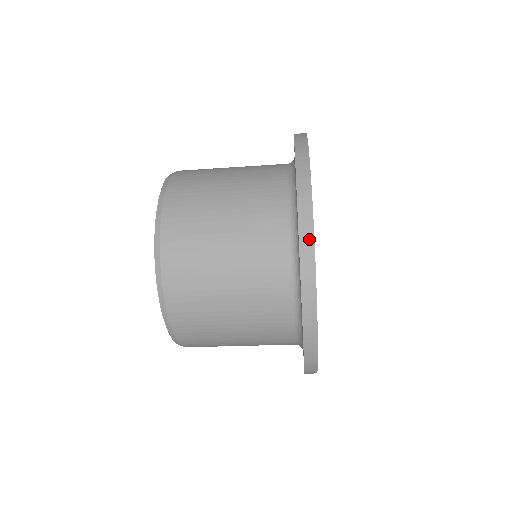
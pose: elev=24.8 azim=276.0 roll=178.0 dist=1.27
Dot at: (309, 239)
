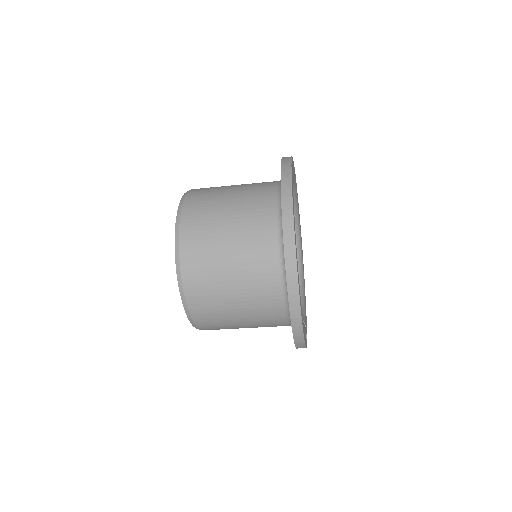
Dot at: (288, 159)
